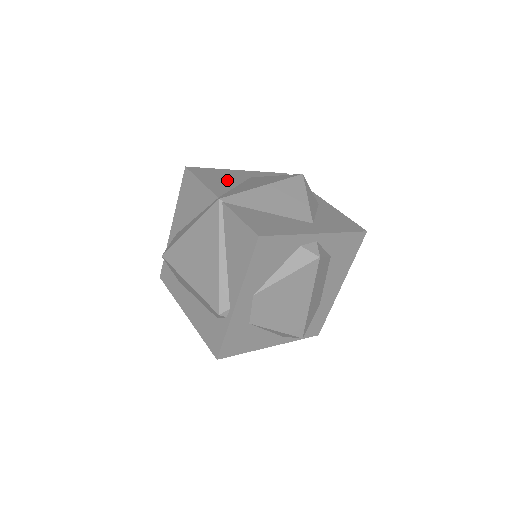
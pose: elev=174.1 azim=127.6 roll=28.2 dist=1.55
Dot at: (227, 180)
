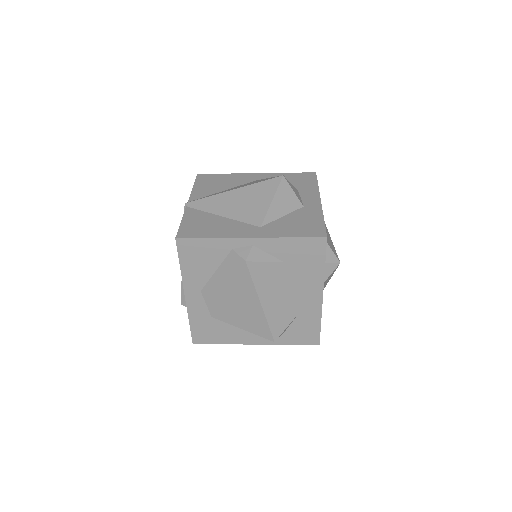
Dot at: (223, 185)
